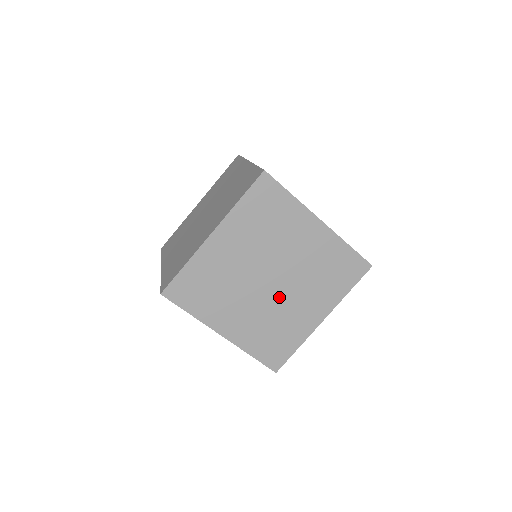
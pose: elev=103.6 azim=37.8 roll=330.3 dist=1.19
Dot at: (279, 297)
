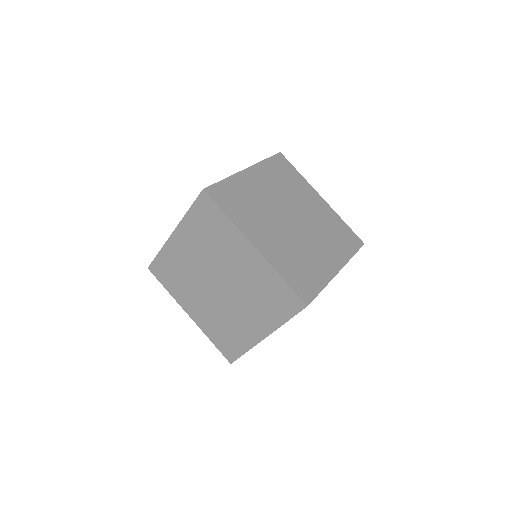
Dot at: (300, 236)
